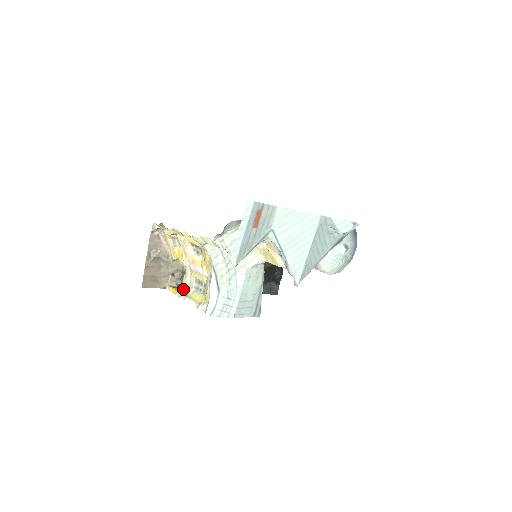
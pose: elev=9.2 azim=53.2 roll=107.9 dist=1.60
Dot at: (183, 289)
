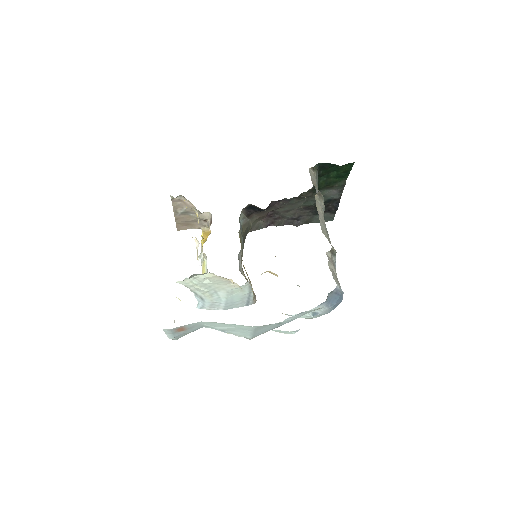
Dot at: (201, 252)
